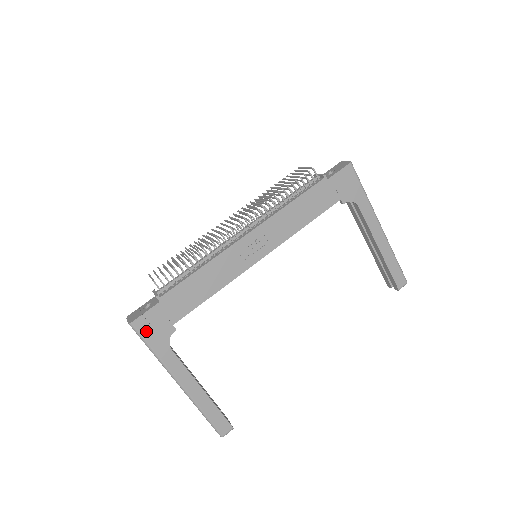
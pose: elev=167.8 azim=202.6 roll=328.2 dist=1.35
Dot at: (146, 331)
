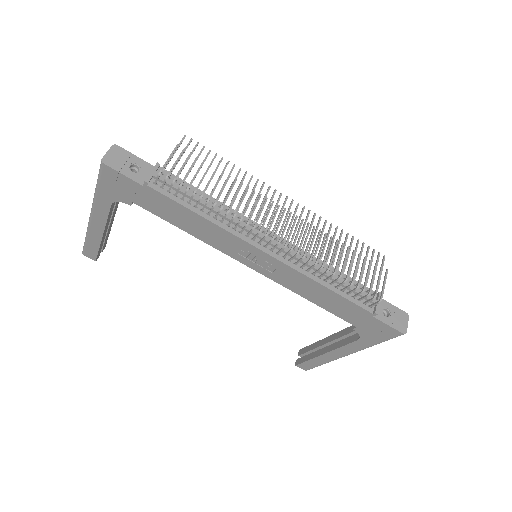
Dot at: (108, 179)
